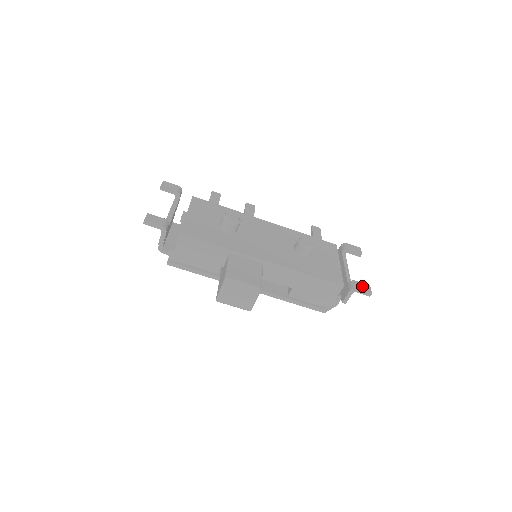
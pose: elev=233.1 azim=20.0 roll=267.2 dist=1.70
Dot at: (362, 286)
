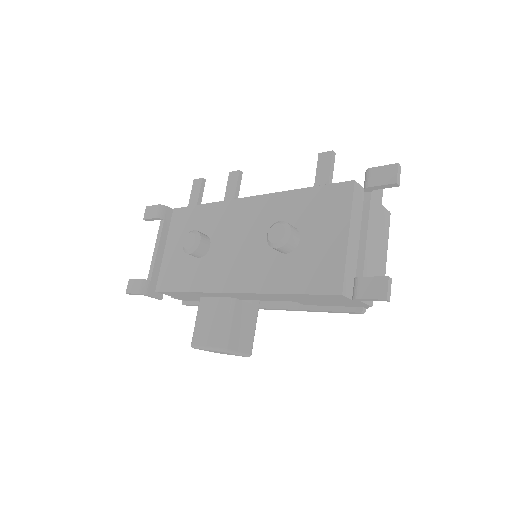
Dot at: (370, 287)
